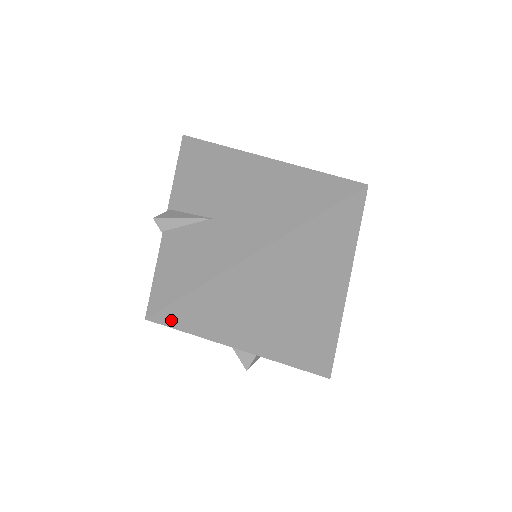
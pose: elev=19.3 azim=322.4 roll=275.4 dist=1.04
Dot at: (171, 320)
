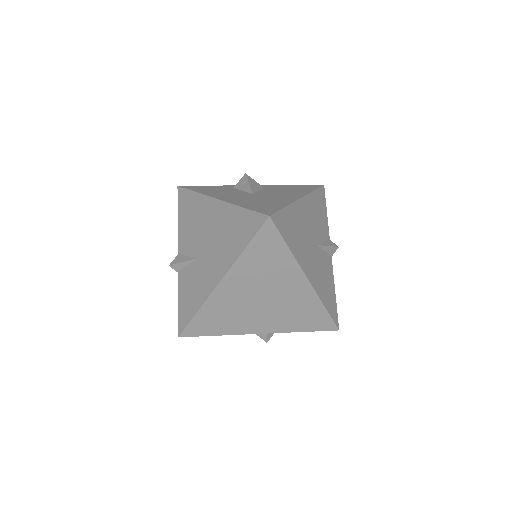
Dot at: (194, 333)
